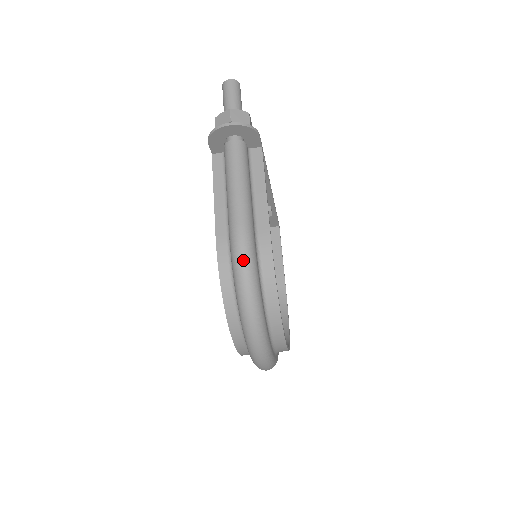
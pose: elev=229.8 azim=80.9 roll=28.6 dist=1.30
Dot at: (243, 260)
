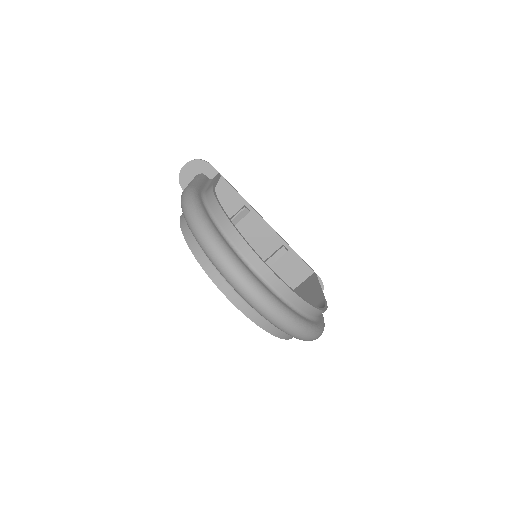
Dot at: (184, 197)
